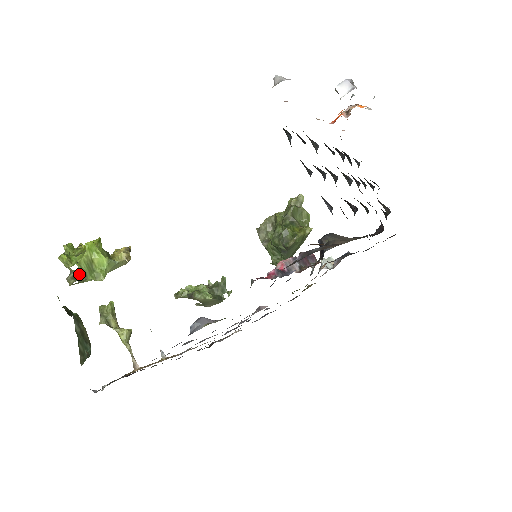
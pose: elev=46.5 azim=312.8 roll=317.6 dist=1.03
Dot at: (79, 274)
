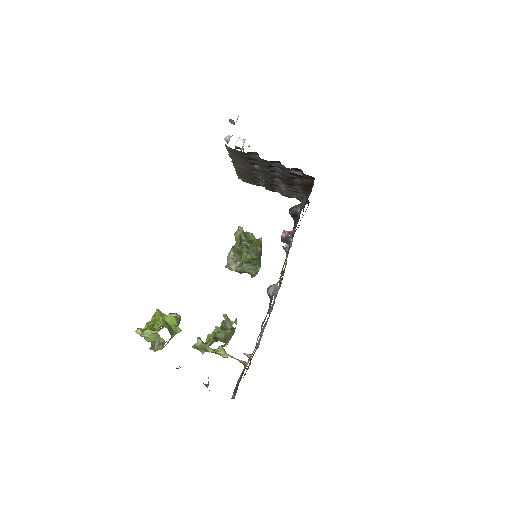
Dot at: occluded
